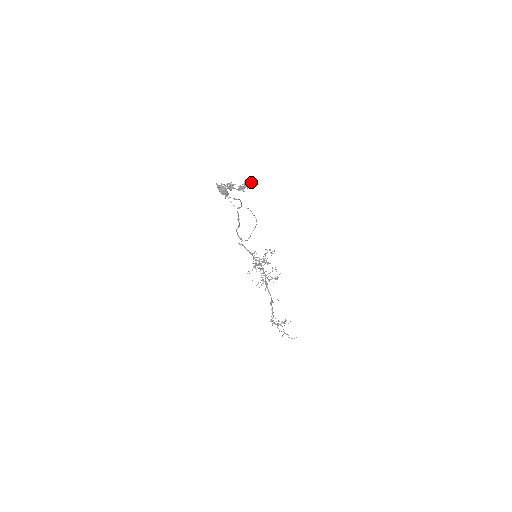
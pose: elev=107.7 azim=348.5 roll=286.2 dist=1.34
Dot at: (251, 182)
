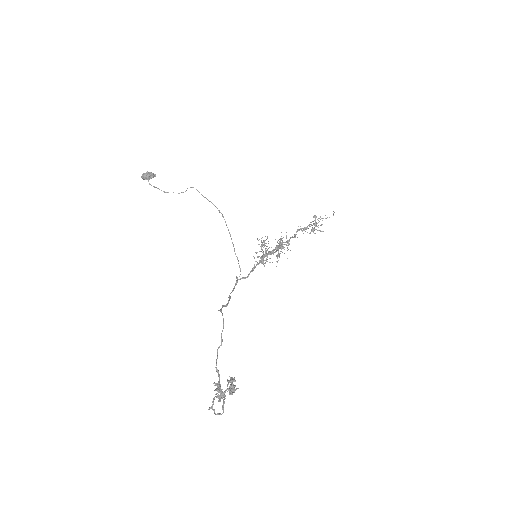
Dot at: occluded
